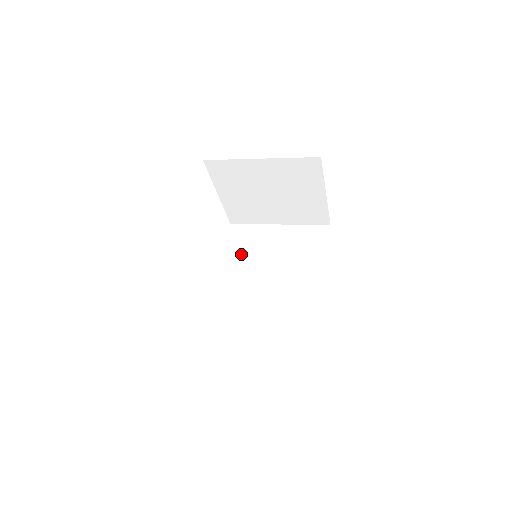
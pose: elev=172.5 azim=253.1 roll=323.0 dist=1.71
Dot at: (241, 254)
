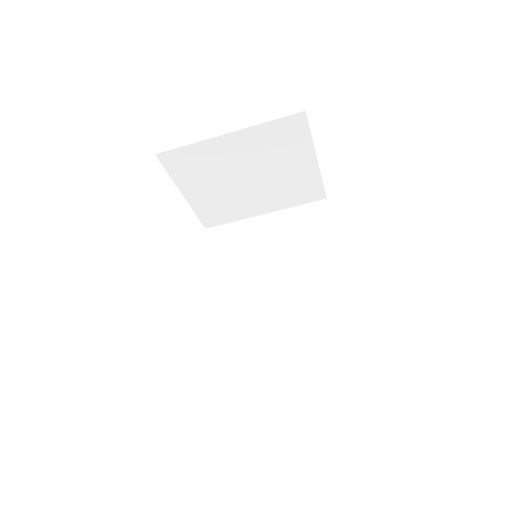
Dot at: (230, 261)
